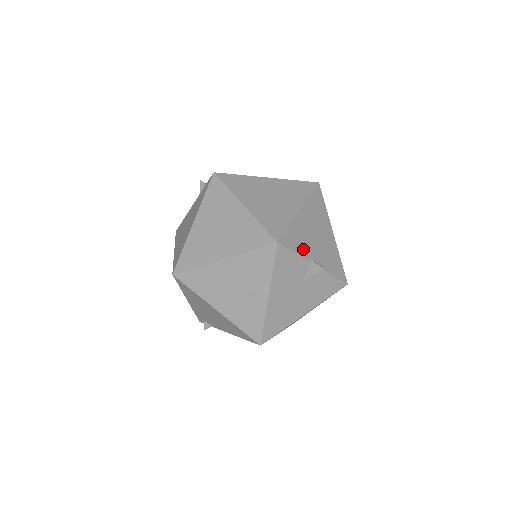
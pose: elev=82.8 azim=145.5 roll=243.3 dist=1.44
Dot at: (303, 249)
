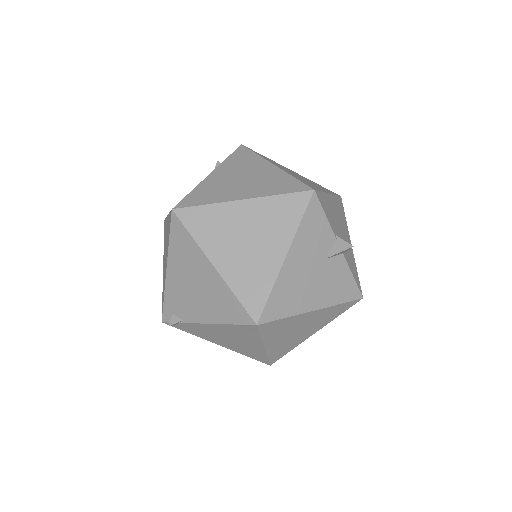
Dot at: (332, 222)
